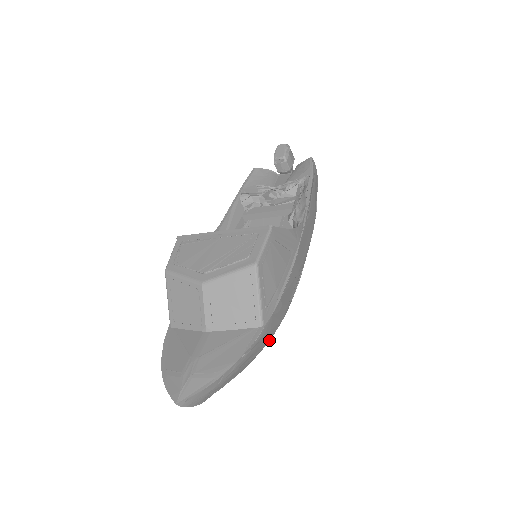
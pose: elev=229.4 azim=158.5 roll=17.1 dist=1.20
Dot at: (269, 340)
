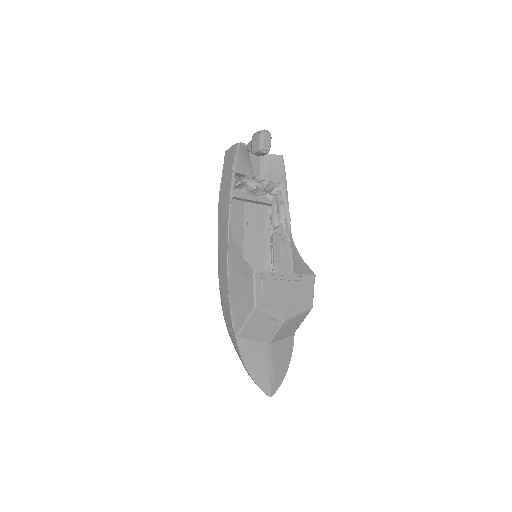
Dot at: occluded
